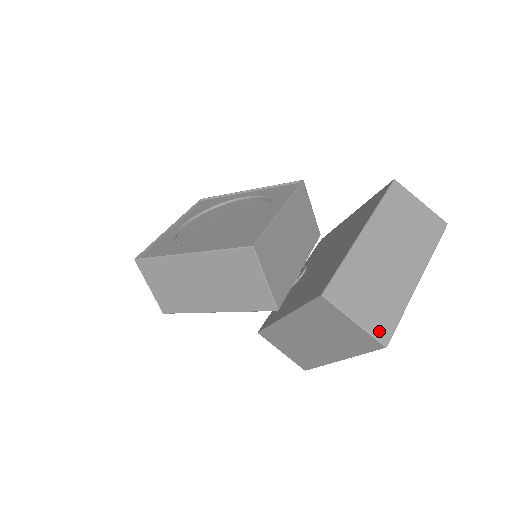
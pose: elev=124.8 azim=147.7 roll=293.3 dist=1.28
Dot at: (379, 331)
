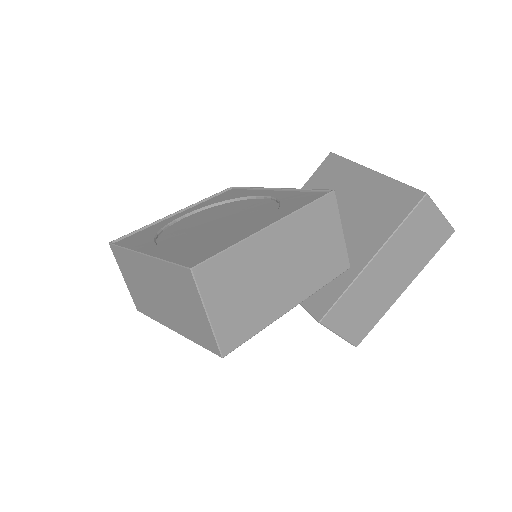
Dot at: occluded
